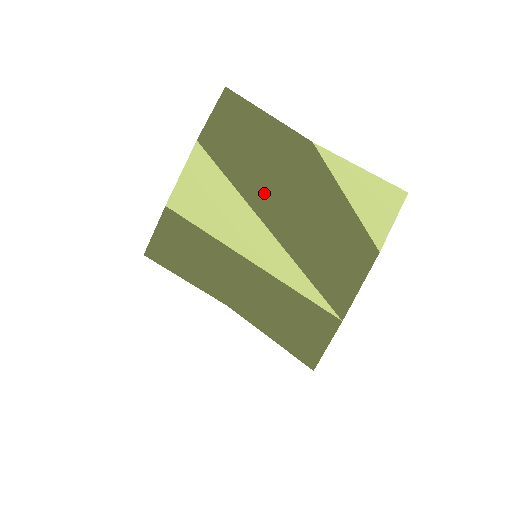
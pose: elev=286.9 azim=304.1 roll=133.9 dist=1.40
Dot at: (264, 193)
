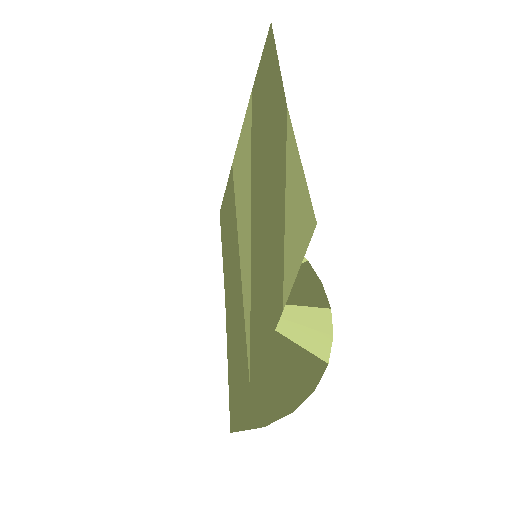
Dot at: (258, 171)
